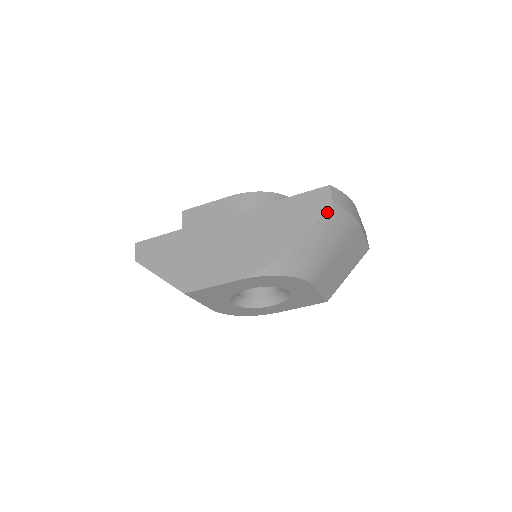
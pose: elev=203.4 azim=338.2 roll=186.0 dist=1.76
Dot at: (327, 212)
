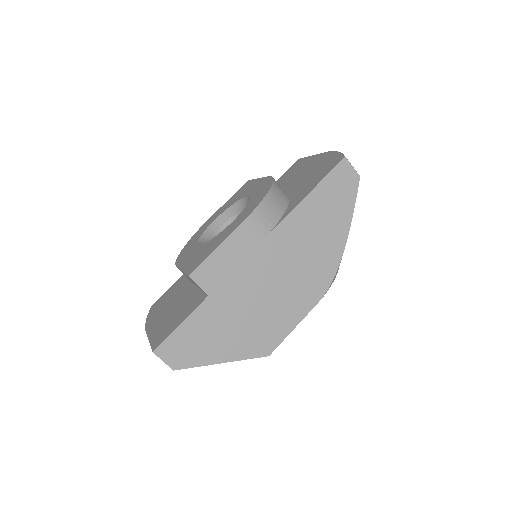
Dot at: occluded
